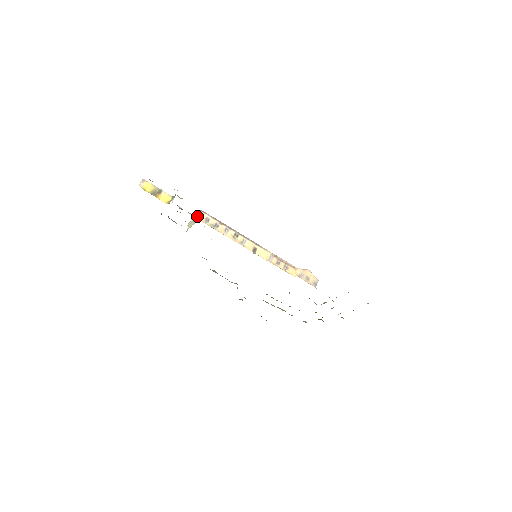
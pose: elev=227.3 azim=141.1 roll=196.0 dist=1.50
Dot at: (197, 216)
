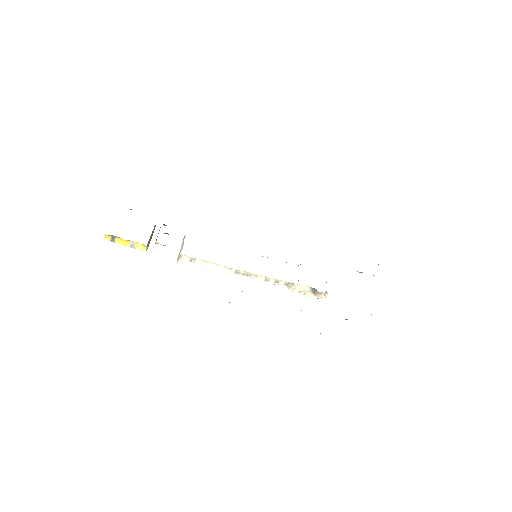
Dot at: (182, 243)
